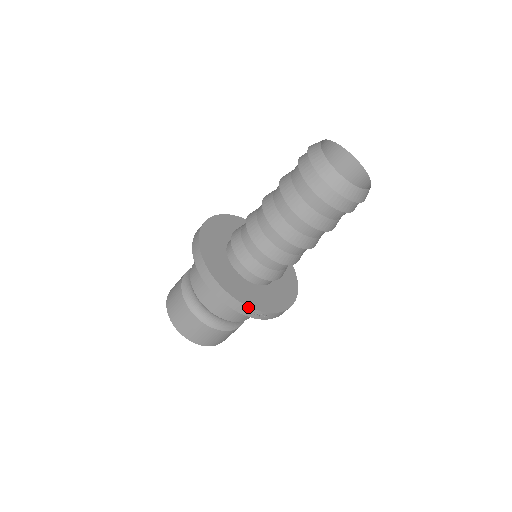
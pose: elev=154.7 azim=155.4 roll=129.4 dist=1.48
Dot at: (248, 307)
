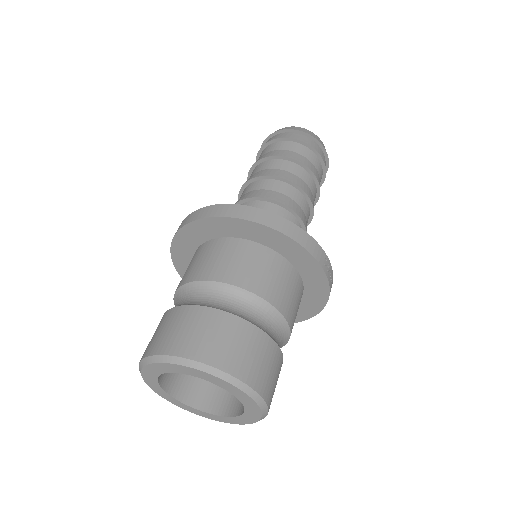
Dot at: (324, 253)
